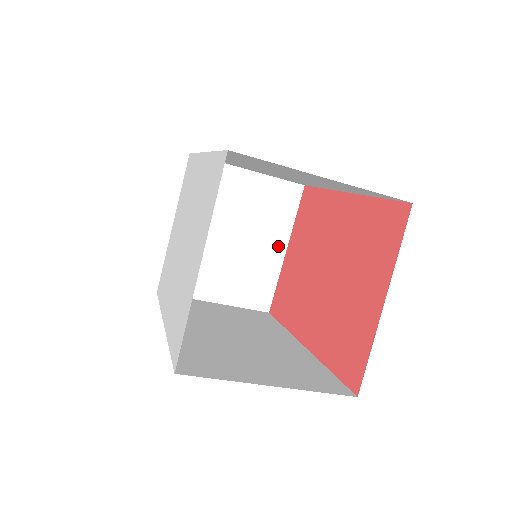
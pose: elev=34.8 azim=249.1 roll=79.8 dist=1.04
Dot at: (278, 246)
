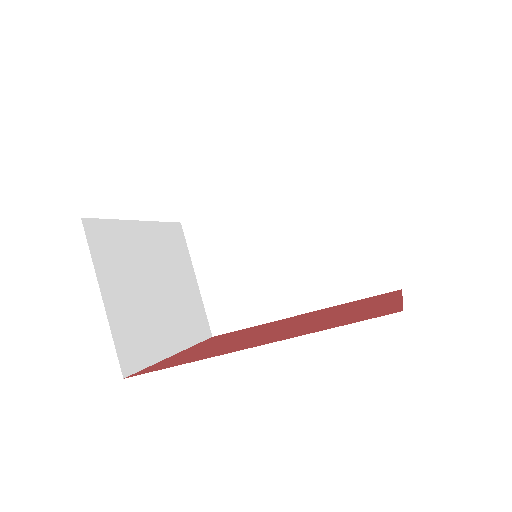
Dot at: (174, 342)
